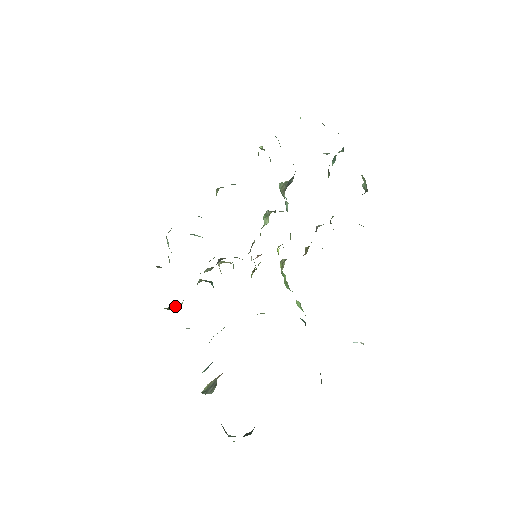
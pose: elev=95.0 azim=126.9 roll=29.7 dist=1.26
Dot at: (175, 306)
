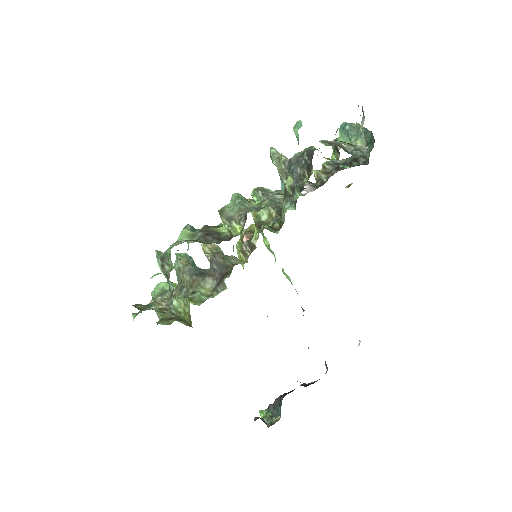
Dot at: occluded
